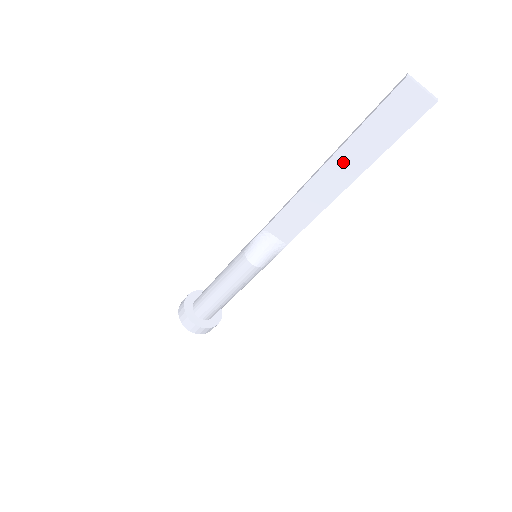
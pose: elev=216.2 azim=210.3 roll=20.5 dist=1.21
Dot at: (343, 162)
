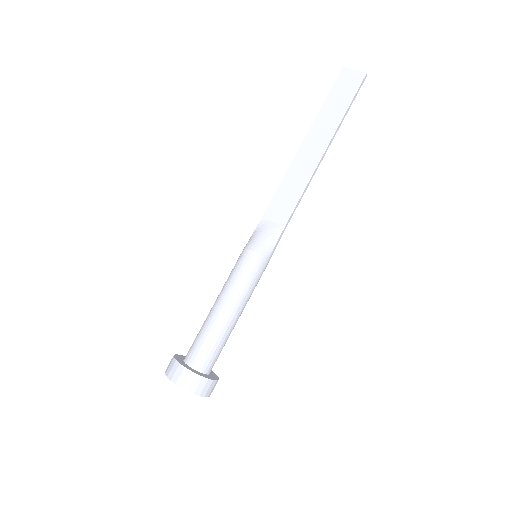
Dot at: (317, 133)
